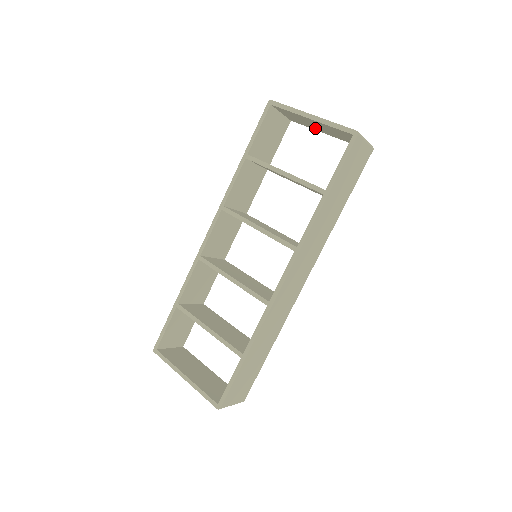
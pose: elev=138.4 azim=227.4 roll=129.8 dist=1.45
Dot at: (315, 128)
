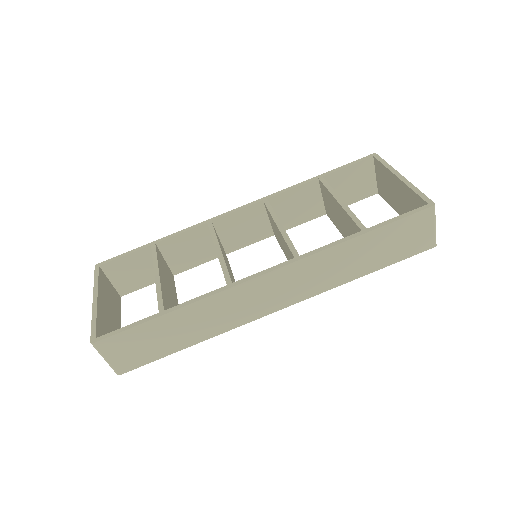
Dot at: (395, 204)
